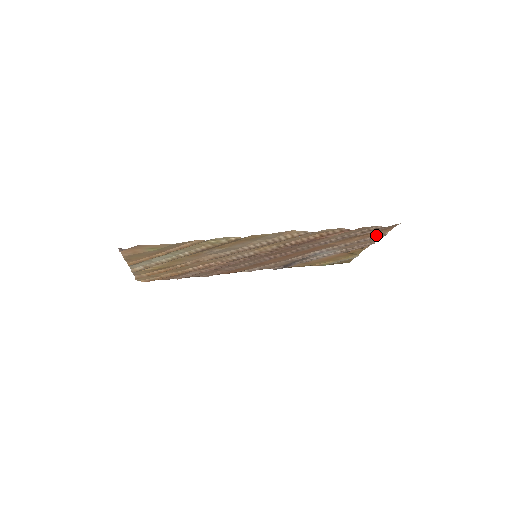
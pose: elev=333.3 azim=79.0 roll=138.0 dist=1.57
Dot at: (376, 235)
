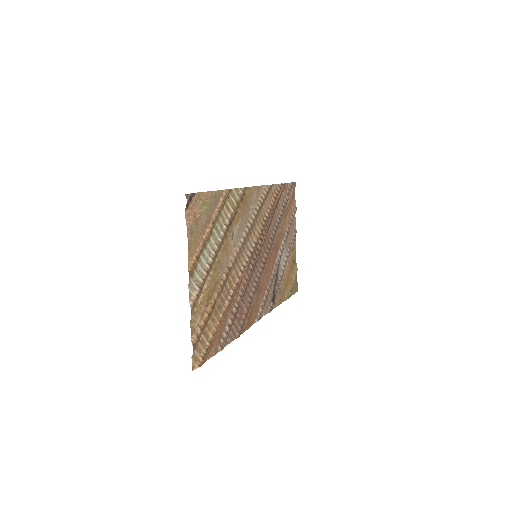
Dot at: (293, 211)
